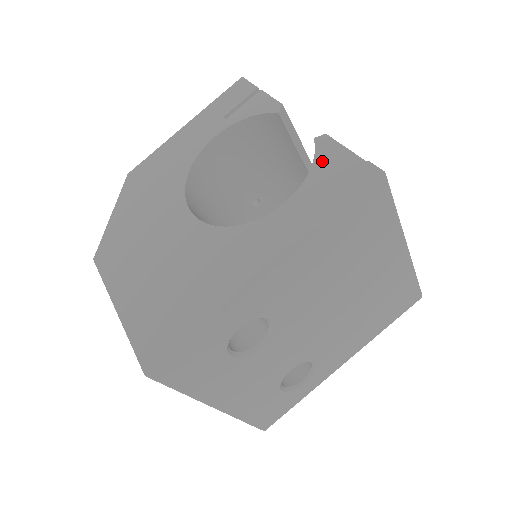
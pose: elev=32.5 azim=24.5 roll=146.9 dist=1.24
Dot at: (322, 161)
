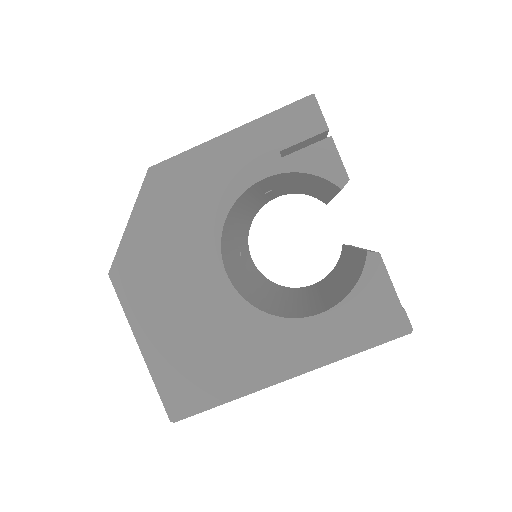
Dot at: (366, 285)
